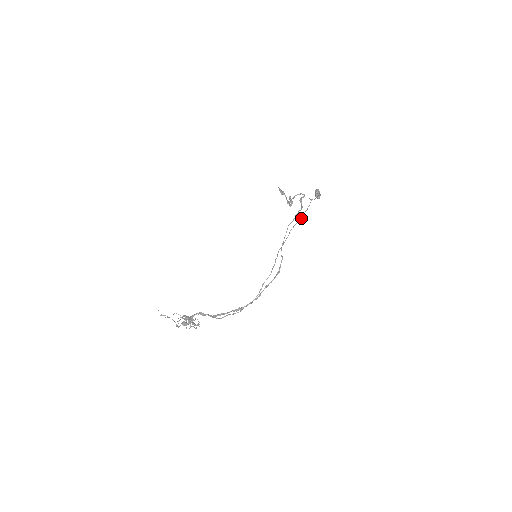
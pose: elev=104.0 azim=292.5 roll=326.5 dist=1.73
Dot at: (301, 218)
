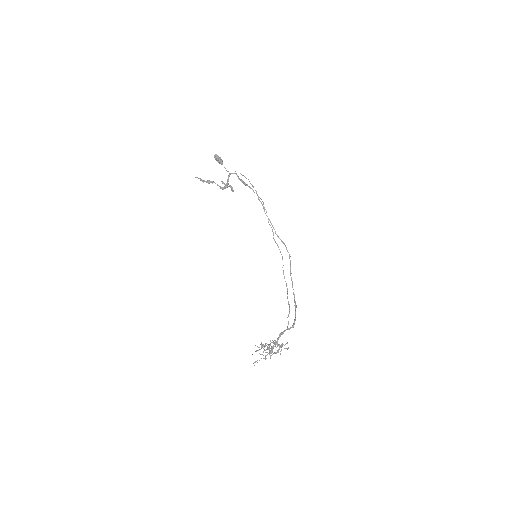
Dot at: (261, 199)
